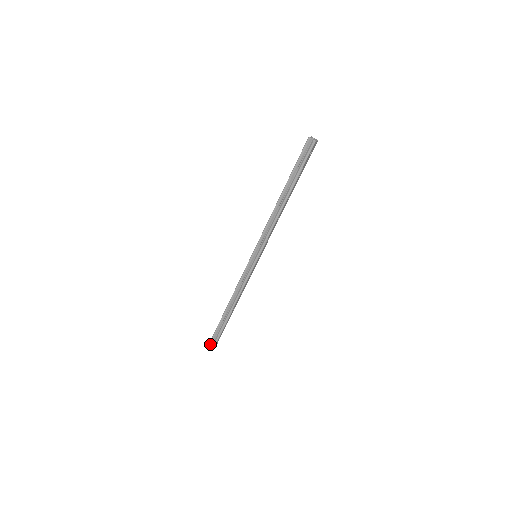
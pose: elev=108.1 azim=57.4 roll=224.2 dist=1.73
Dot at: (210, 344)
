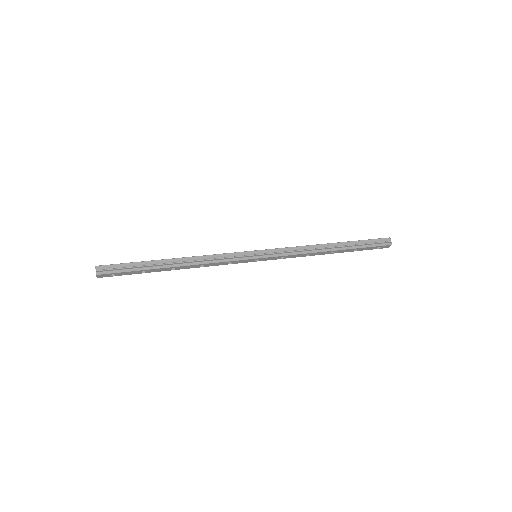
Dot at: (99, 267)
